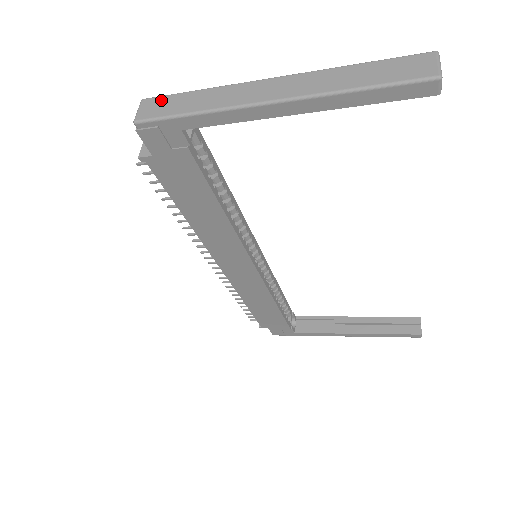
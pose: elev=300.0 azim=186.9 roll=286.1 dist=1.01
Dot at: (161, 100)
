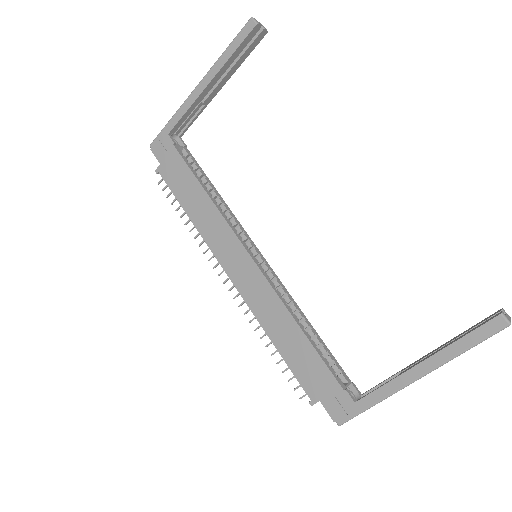
Dot at: occluded
